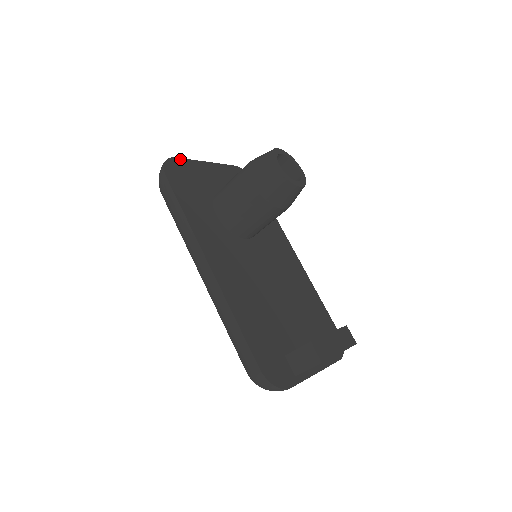
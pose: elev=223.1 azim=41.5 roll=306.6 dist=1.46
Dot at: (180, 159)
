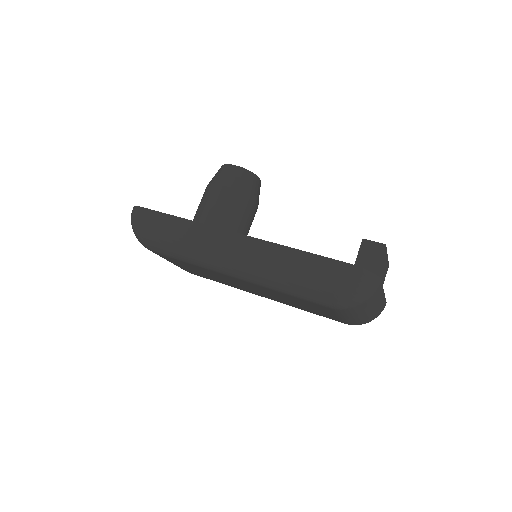
Dot at: occluded
